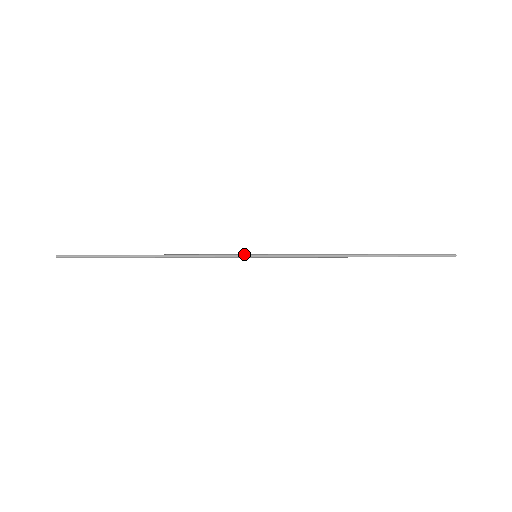
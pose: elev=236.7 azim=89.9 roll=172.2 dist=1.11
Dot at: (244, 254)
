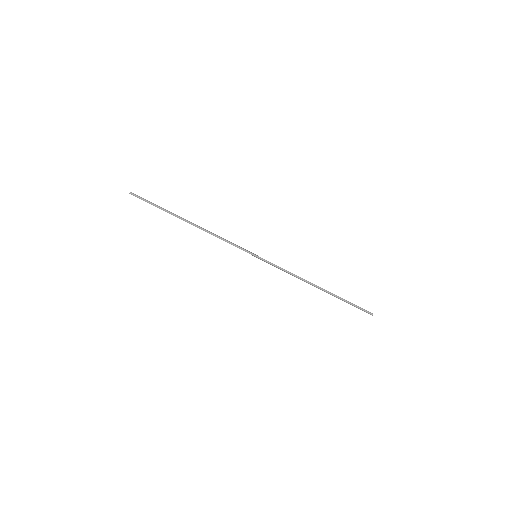
Dot at: (249, 251)
